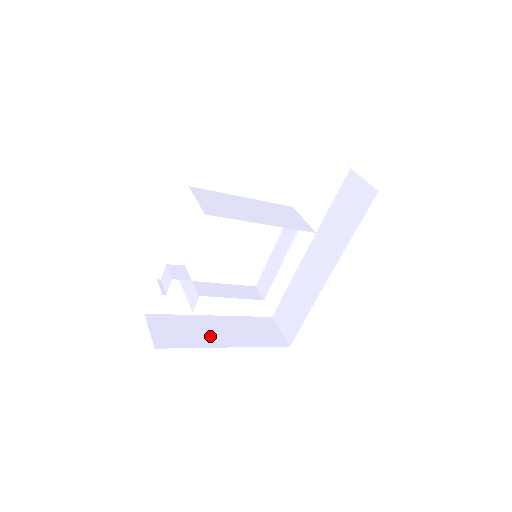
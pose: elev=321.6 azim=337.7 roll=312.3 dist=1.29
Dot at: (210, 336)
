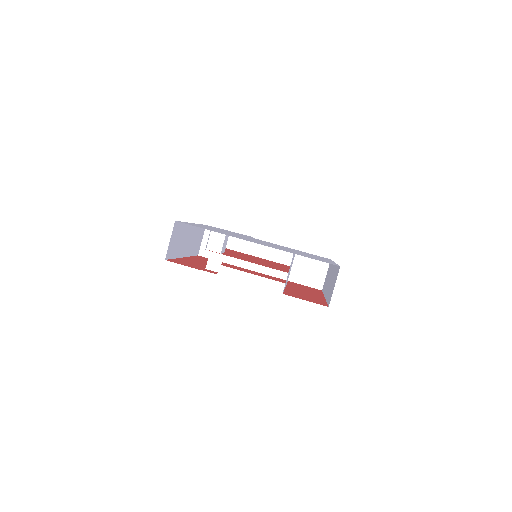
Dot at: (184, 246)
